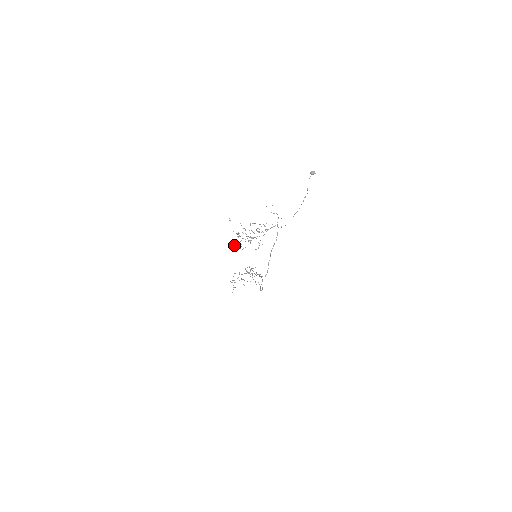
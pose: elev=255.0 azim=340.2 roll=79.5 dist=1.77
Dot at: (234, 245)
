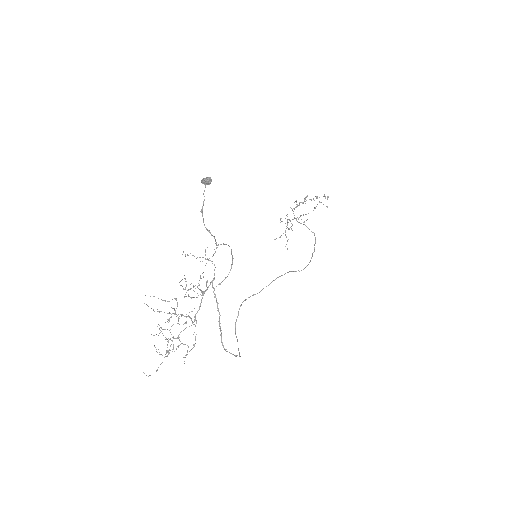
Dot at: occluded
